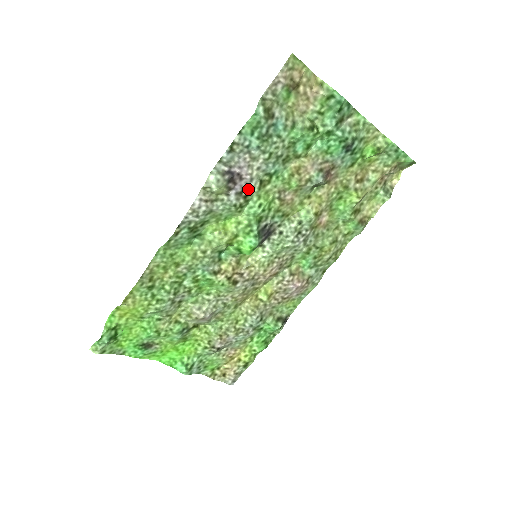
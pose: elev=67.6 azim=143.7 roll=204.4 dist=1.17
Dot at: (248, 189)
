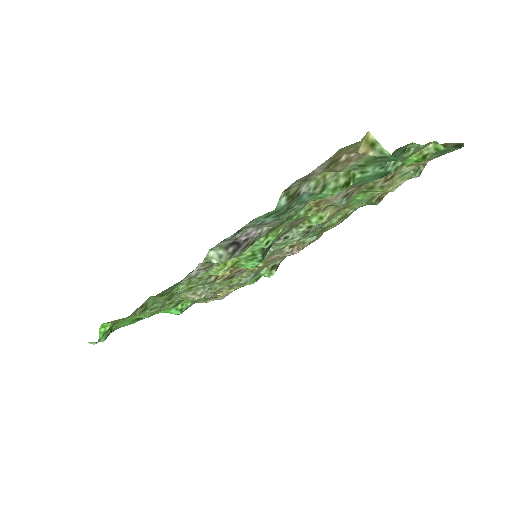
Dot at: (255, 238)
